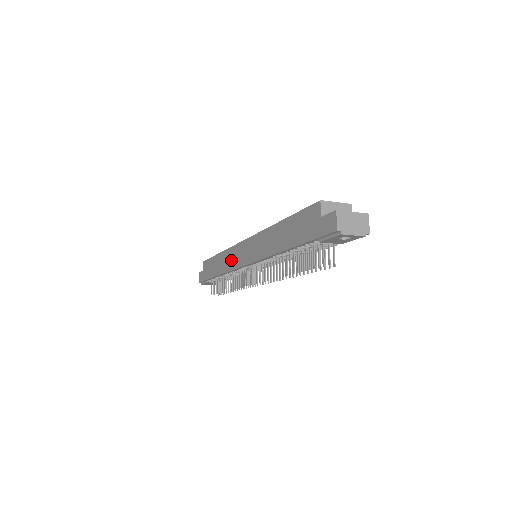
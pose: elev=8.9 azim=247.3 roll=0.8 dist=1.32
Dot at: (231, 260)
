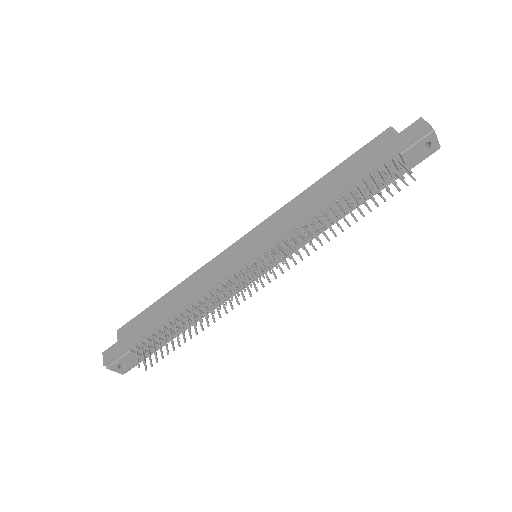
Dot at: (212, 273)
